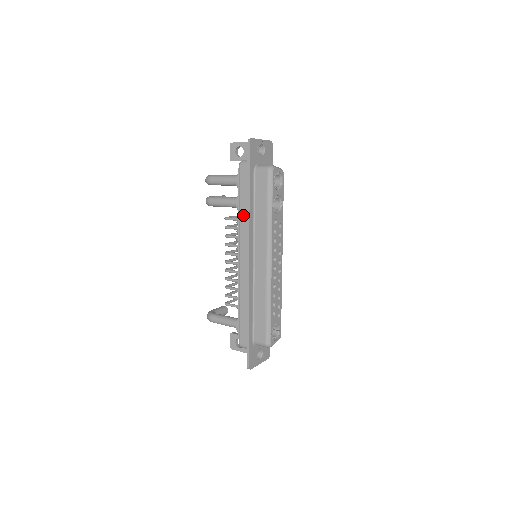
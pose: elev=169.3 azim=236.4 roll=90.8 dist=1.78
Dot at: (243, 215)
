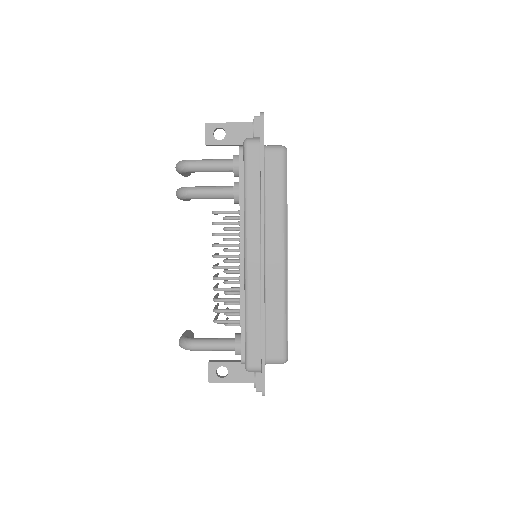
Dot at: (252, 204)
